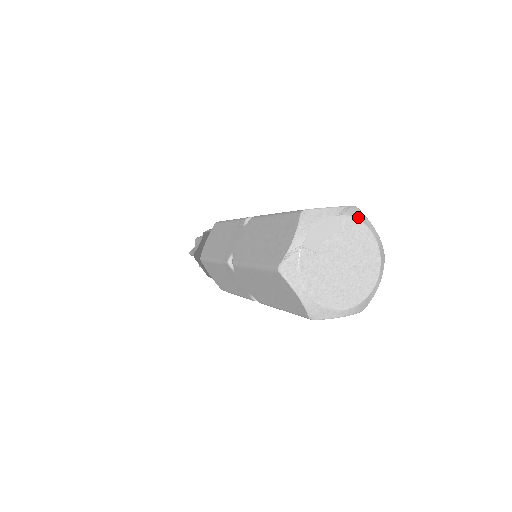
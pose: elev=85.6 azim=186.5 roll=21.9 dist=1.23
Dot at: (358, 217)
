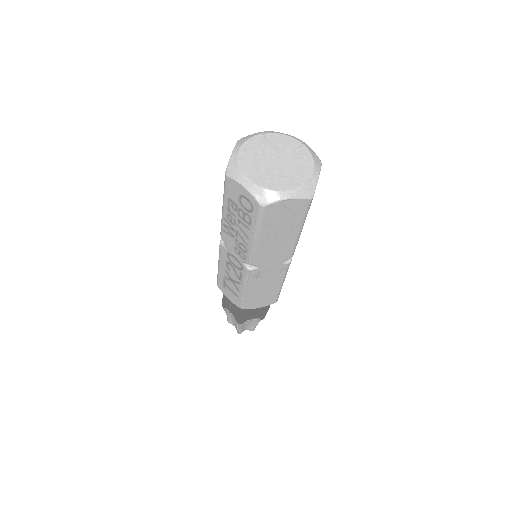
Dot at: (314, 157)
